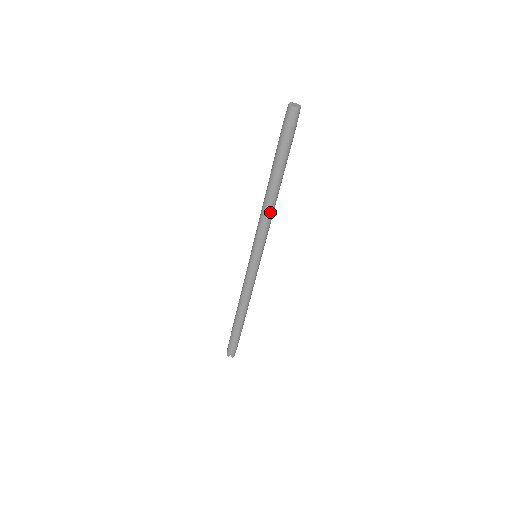
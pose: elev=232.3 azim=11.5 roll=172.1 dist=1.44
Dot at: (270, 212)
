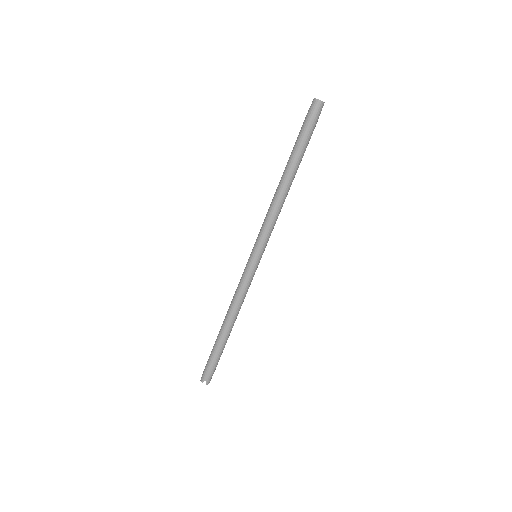
Dot at: (280, 205)
